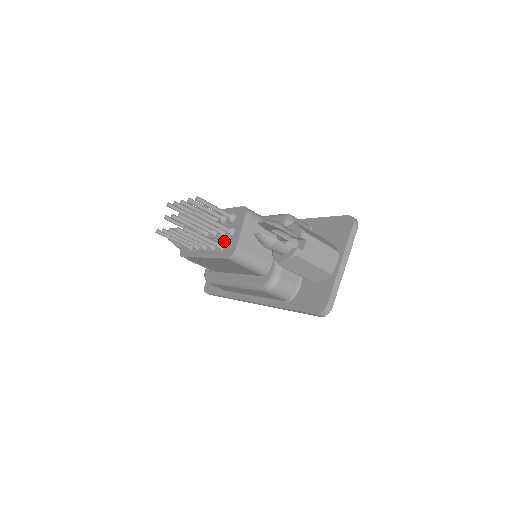
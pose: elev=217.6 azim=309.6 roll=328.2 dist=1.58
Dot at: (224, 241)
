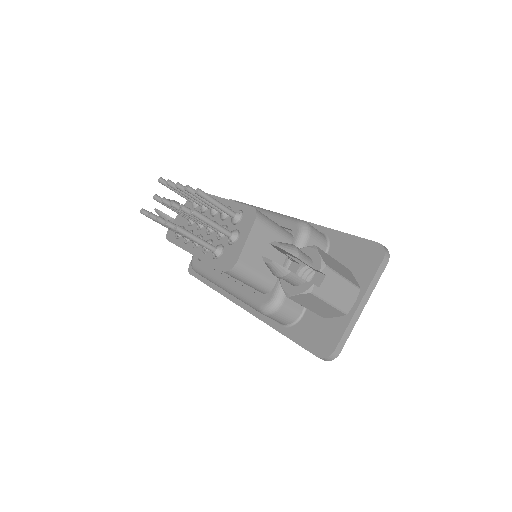
Dot at: (222, 244)
